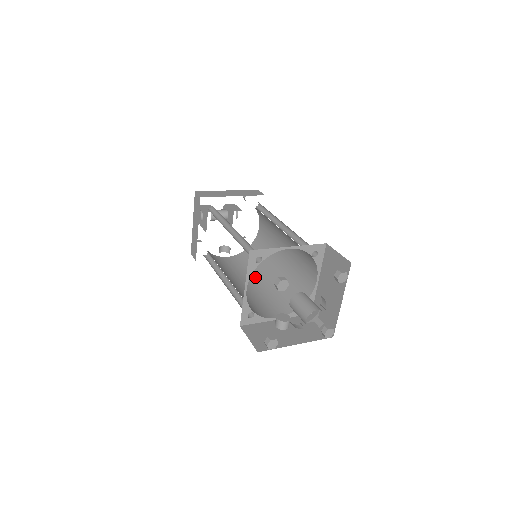
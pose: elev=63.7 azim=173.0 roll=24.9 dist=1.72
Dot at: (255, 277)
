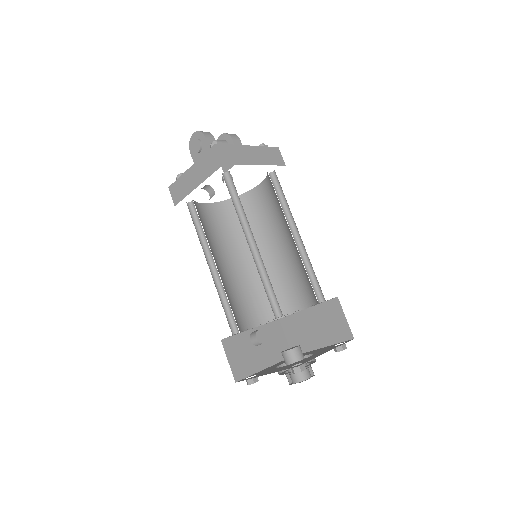
Dot at: (236, 253)
